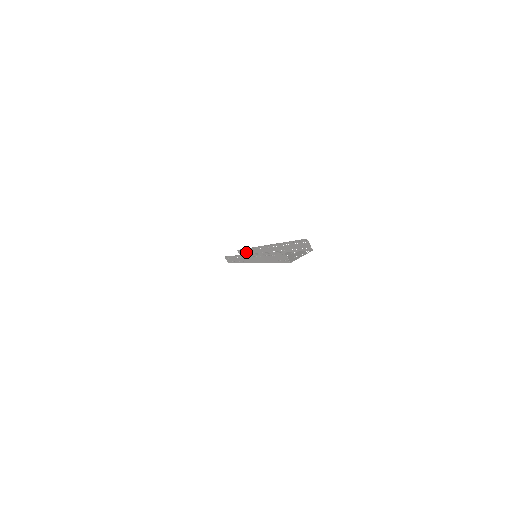
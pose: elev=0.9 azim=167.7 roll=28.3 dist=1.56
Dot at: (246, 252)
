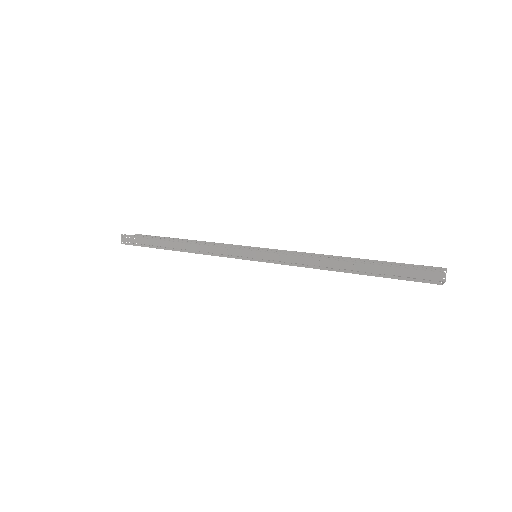
Dot at: occluded
